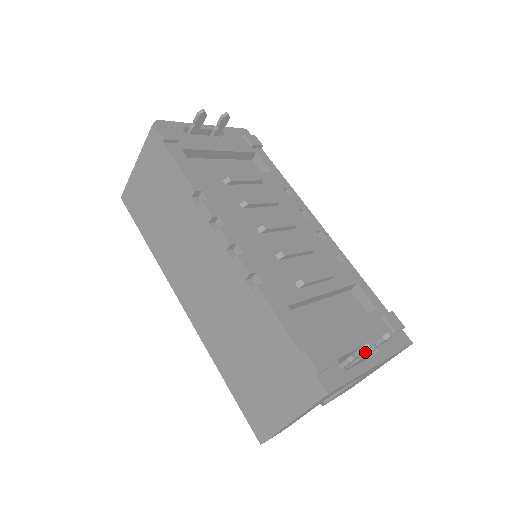
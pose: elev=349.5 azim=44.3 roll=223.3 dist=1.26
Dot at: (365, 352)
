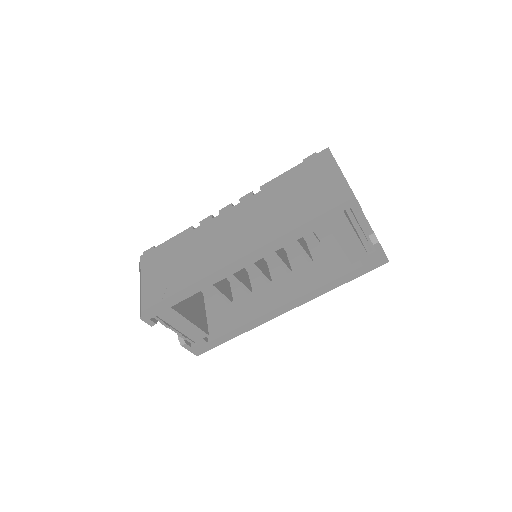
Dot at: occluded
